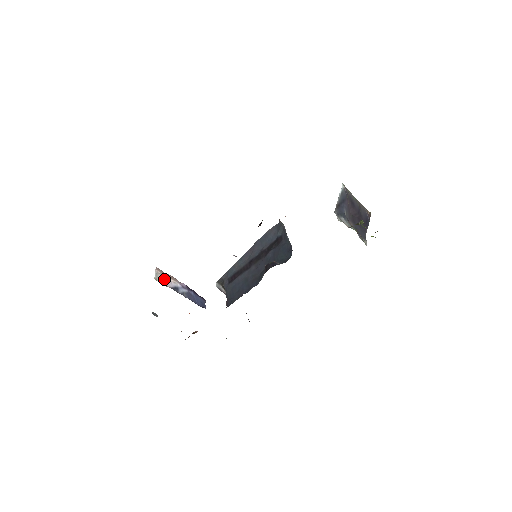
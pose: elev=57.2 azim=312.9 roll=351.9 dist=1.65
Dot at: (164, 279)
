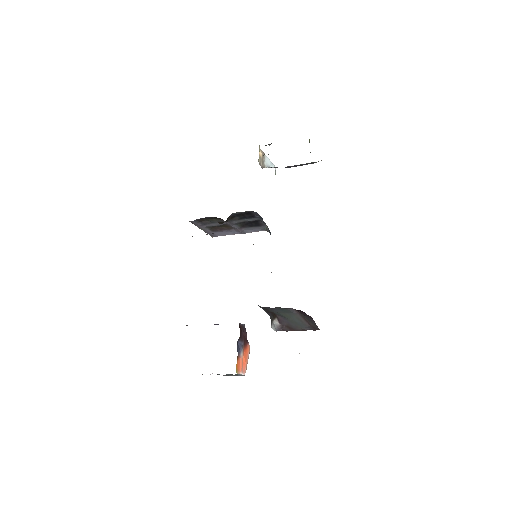
Dot at: occluded
